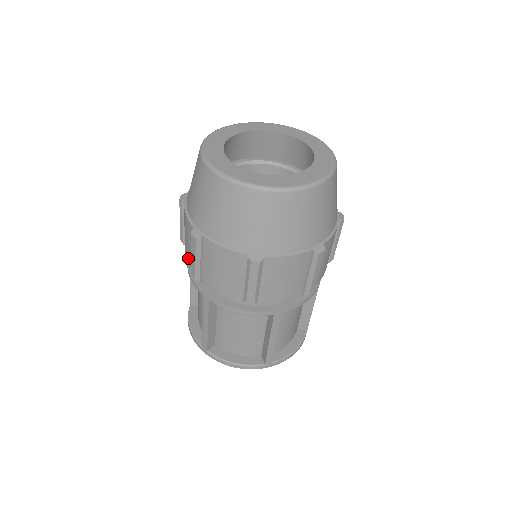
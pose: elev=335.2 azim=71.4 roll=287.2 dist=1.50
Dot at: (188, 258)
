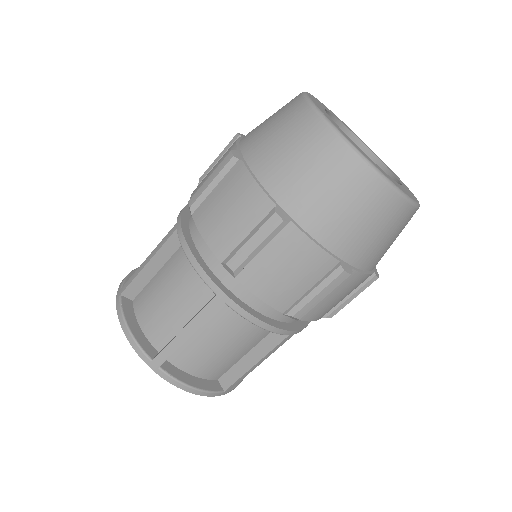
Dot at: (218, 239)
